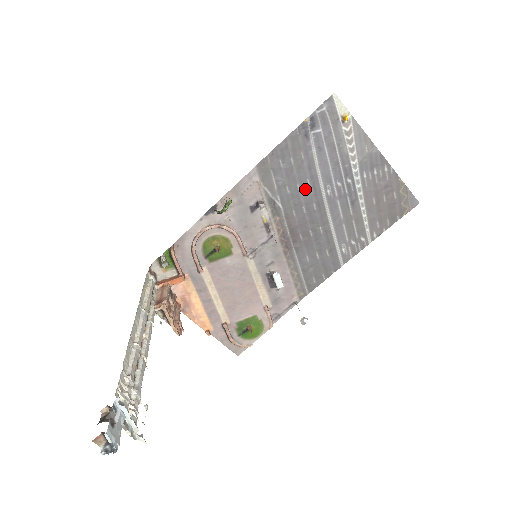
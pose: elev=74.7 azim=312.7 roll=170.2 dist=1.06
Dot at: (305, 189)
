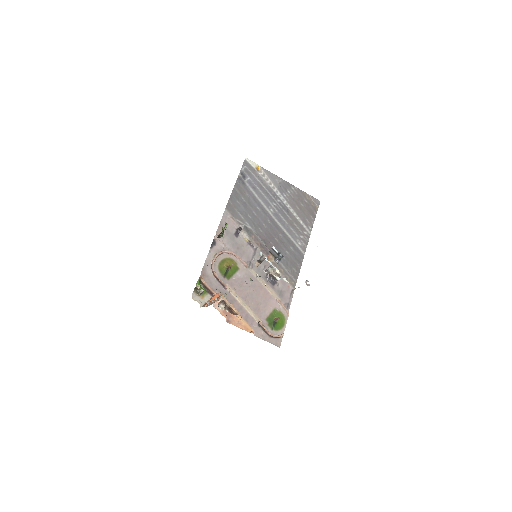
Dot at: (259, 213)
